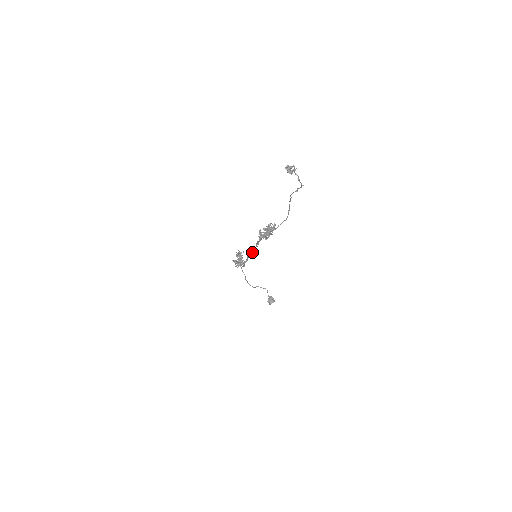
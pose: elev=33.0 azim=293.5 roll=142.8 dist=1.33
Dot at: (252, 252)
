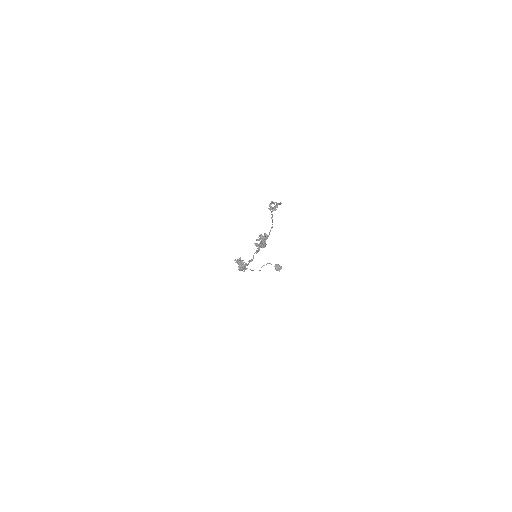
Dot at: occluded
